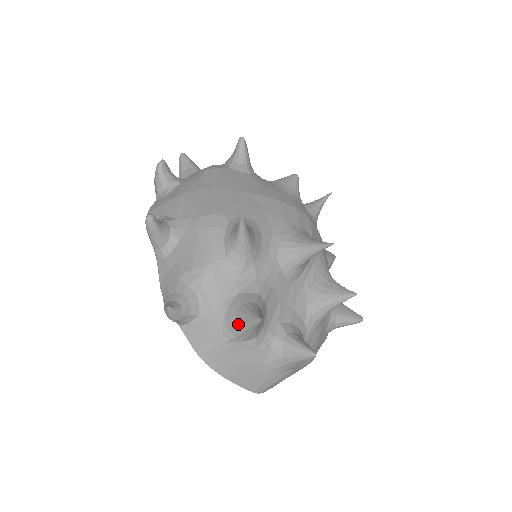
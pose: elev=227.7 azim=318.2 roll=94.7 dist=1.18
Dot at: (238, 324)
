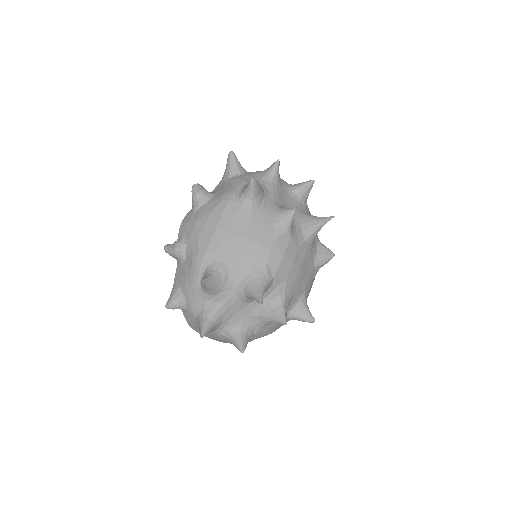
Dot at: (199, 327)
